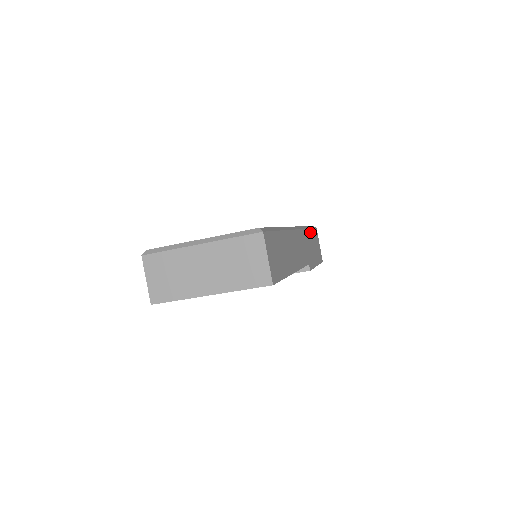
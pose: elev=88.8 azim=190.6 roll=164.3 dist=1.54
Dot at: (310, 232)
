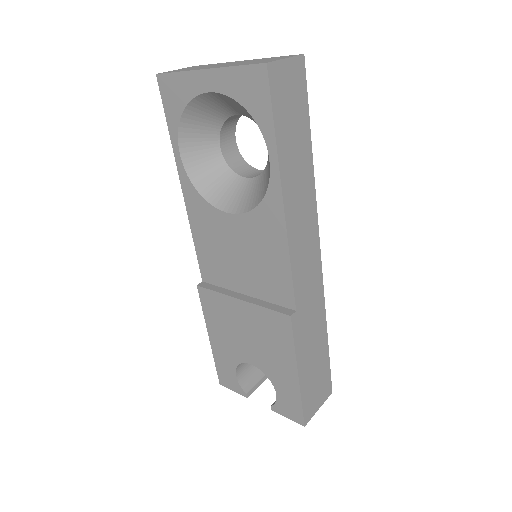
Dot at: (325, 341)
